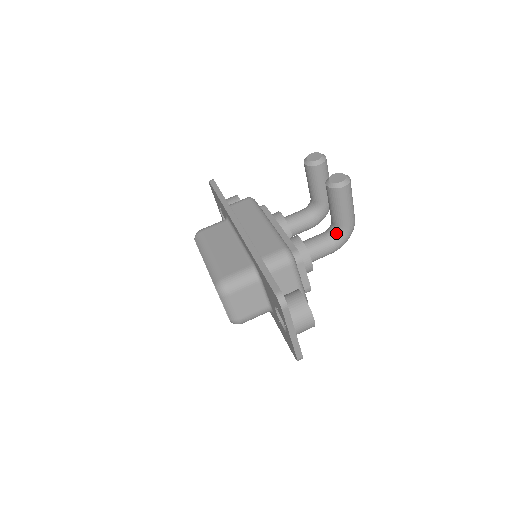
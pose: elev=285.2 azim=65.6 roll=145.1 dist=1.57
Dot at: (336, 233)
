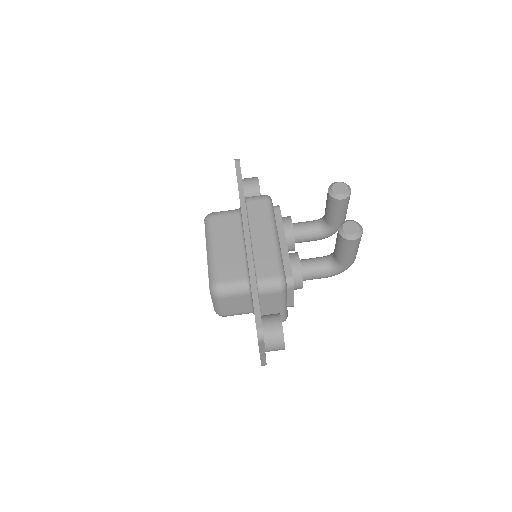
Dot at: (334, 265)
